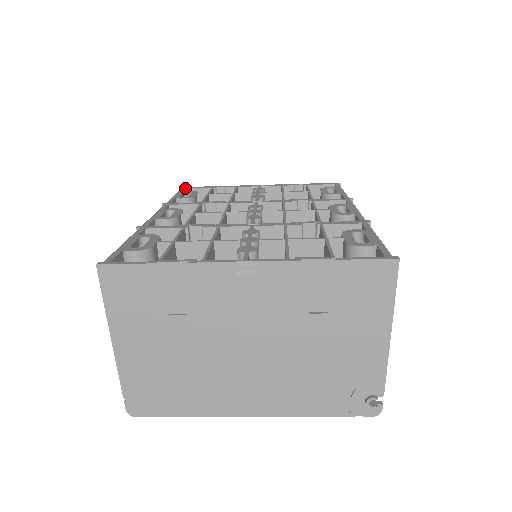
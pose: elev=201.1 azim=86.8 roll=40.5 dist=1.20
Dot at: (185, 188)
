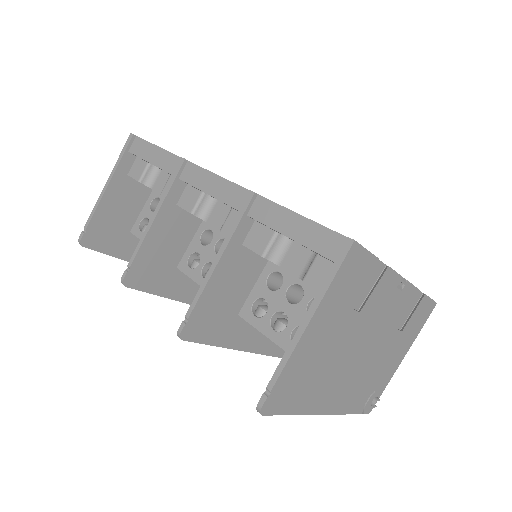
Dot at: occluded
